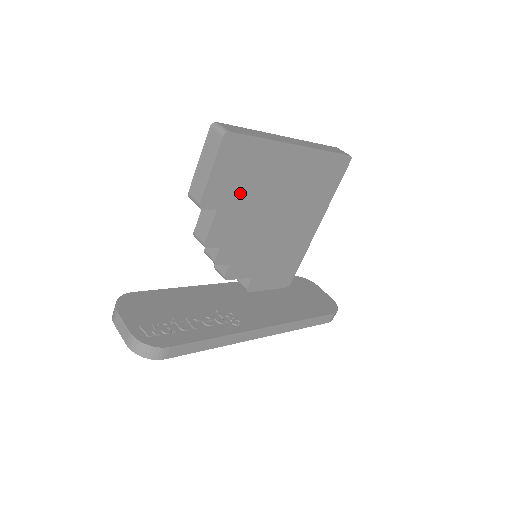
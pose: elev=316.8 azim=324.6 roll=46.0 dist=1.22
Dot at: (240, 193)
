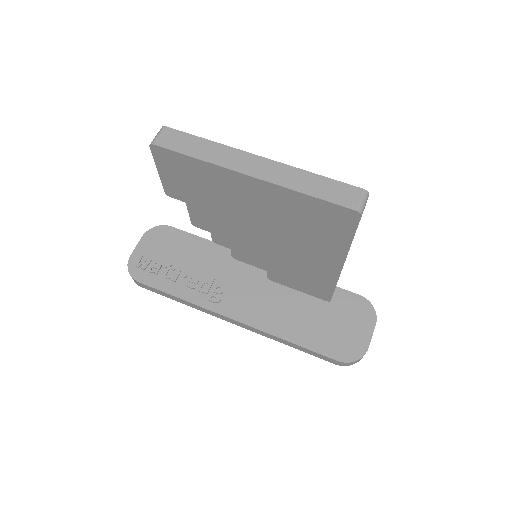
Dot at: (202, 197)
